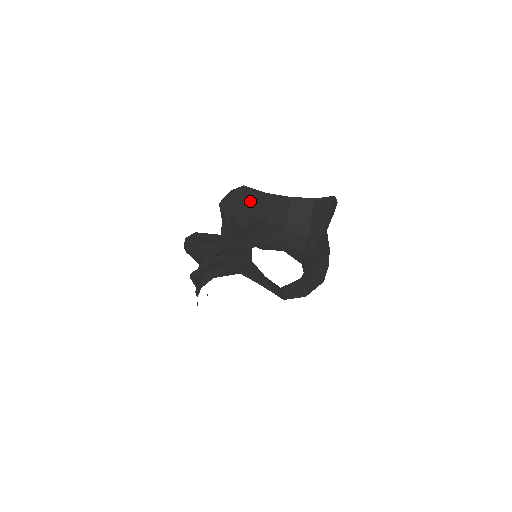
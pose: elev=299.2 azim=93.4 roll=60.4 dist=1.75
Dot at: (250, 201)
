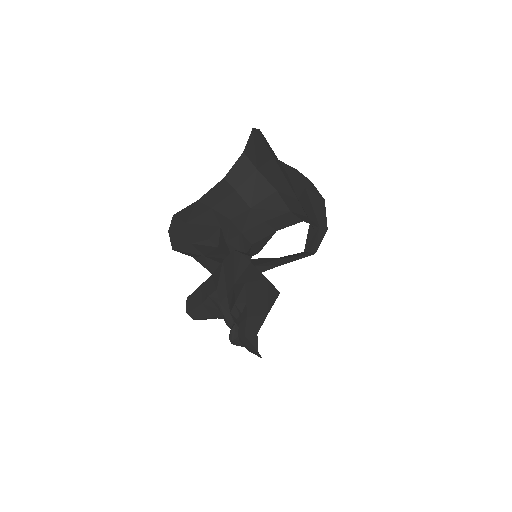
Dot at: (194, 220)
